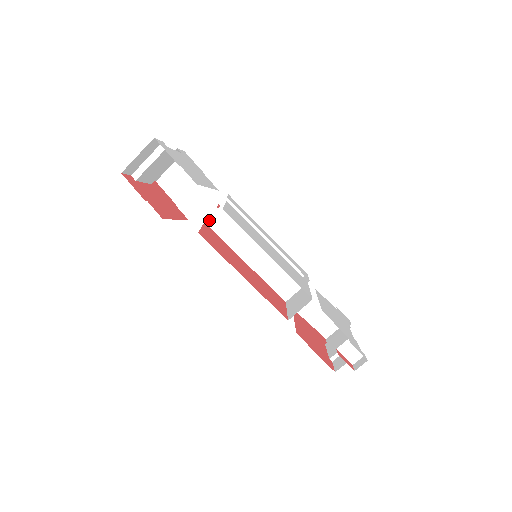
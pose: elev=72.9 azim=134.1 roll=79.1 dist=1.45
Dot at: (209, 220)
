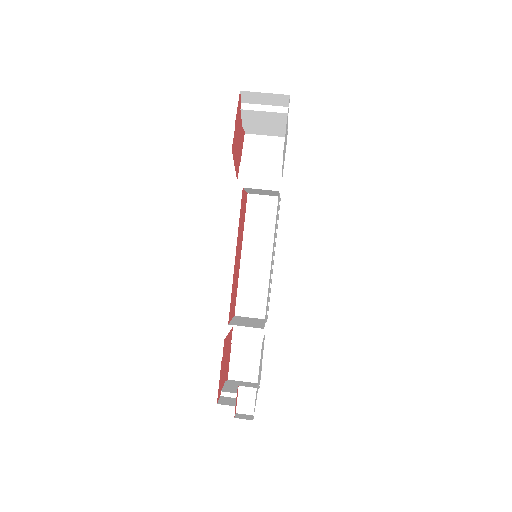
Dot at: (252, 196)
